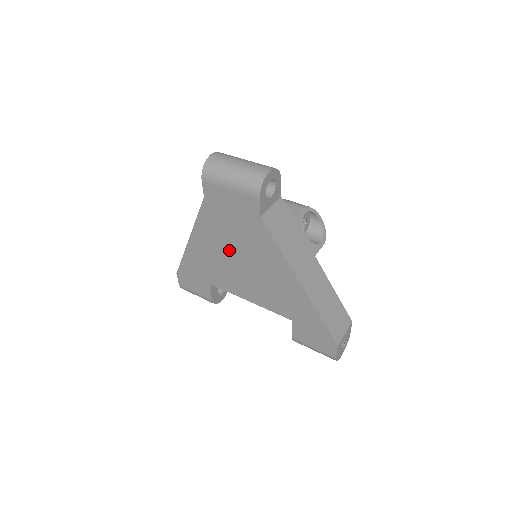
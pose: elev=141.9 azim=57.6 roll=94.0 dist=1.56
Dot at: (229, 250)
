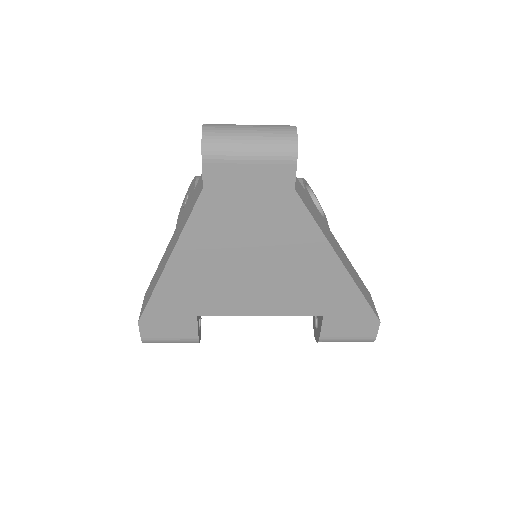
Dot at: (237, 254)
